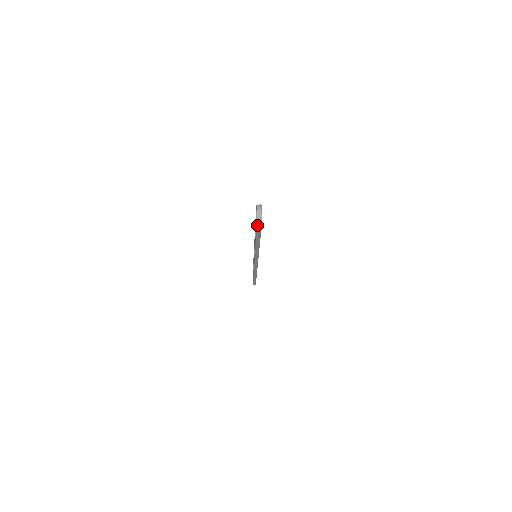
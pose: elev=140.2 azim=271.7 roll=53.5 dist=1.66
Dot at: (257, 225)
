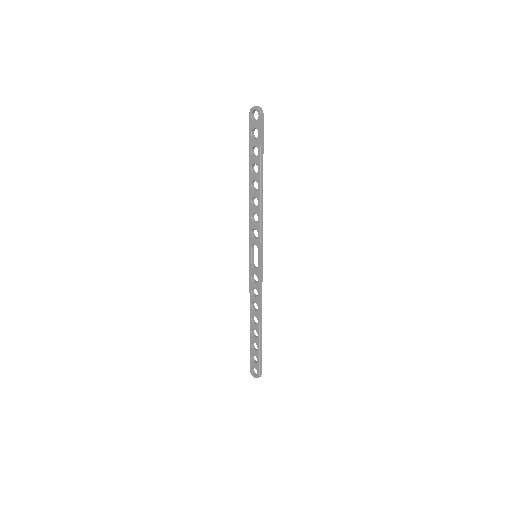
Dot at: (261, 118)
